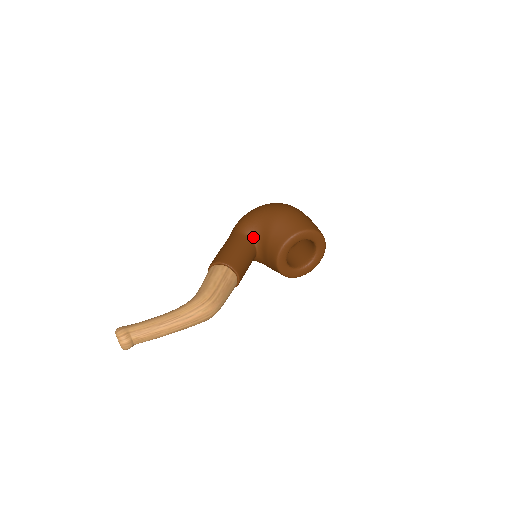
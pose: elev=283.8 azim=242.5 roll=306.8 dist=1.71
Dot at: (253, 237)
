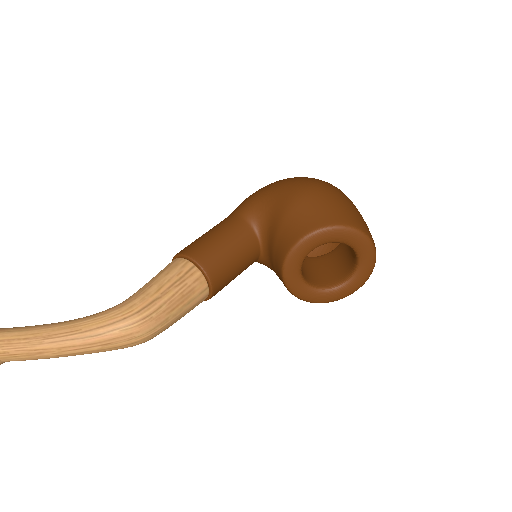
Dot at: (257, 225)
